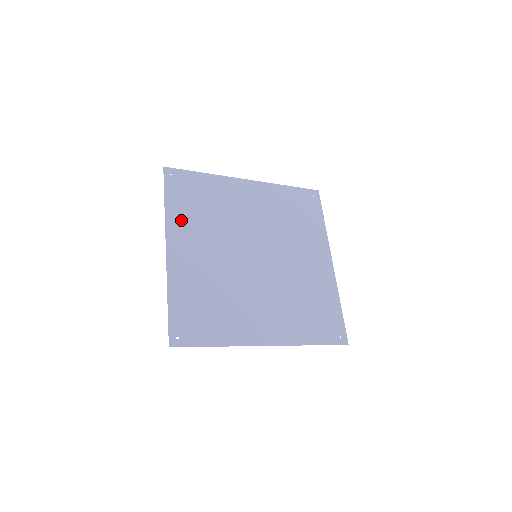
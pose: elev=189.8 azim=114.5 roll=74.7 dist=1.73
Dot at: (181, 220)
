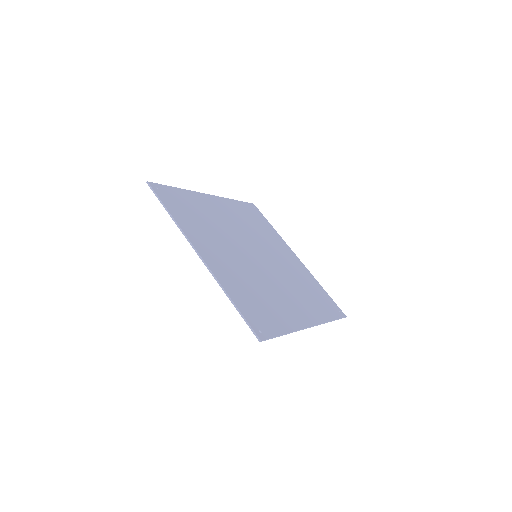
Dot at: (191, 228)
